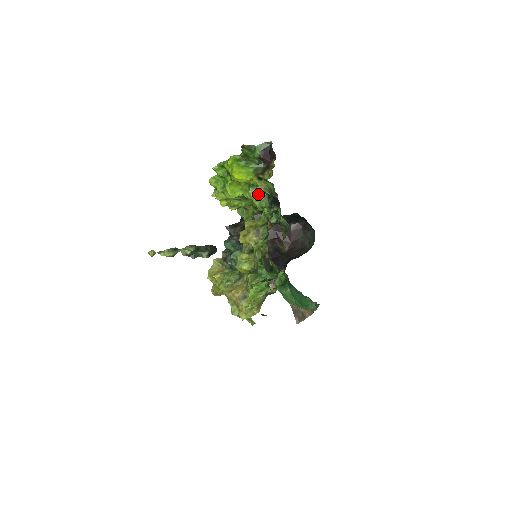
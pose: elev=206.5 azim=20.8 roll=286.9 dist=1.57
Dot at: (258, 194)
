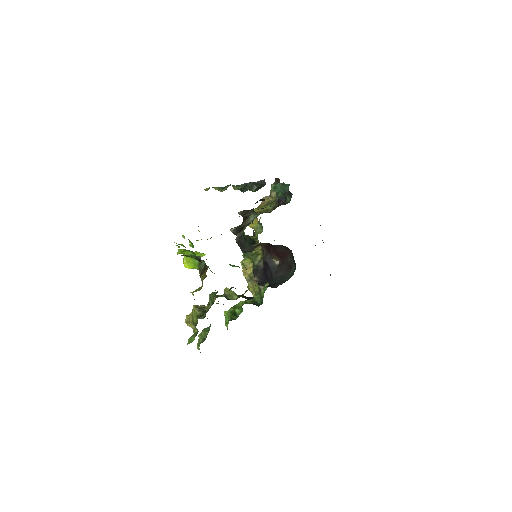
Dot at: (211, 271)
